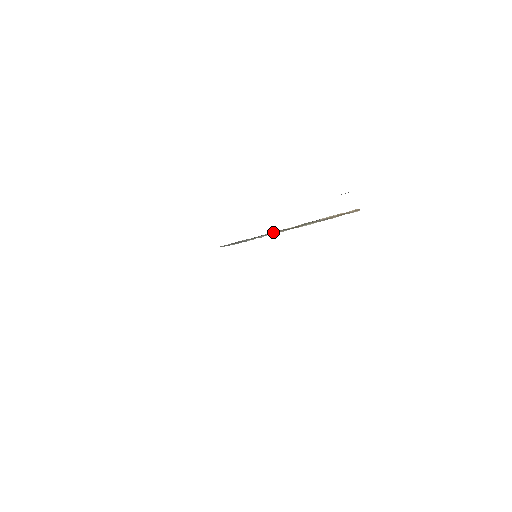
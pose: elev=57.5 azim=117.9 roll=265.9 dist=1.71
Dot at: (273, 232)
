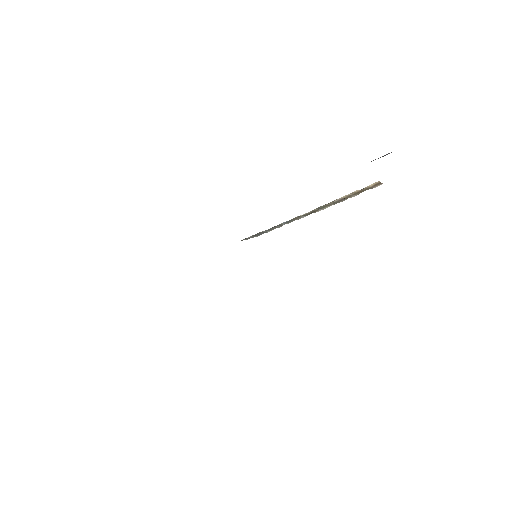
Dot at: occluded
